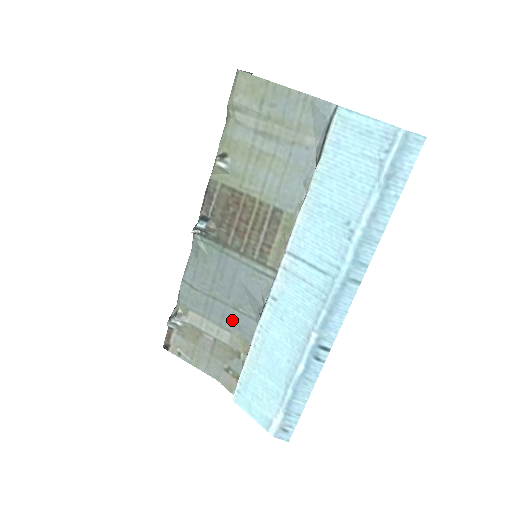
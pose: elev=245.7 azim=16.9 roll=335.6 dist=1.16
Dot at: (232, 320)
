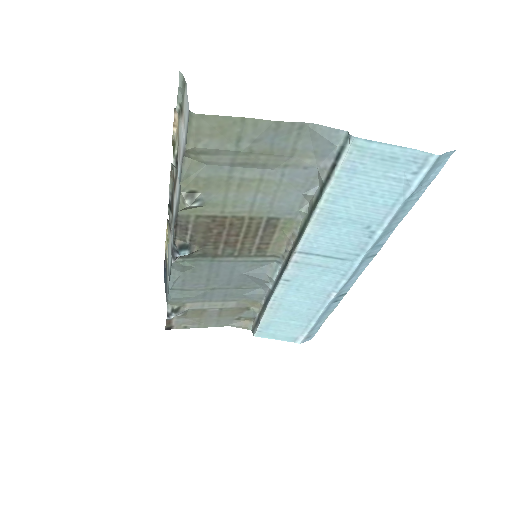
Dot at: (236, 295)
